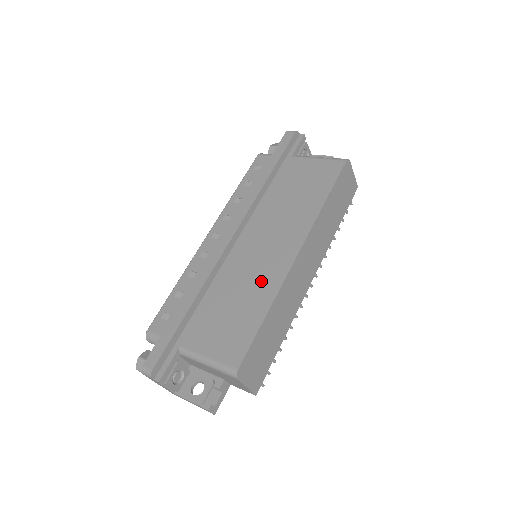
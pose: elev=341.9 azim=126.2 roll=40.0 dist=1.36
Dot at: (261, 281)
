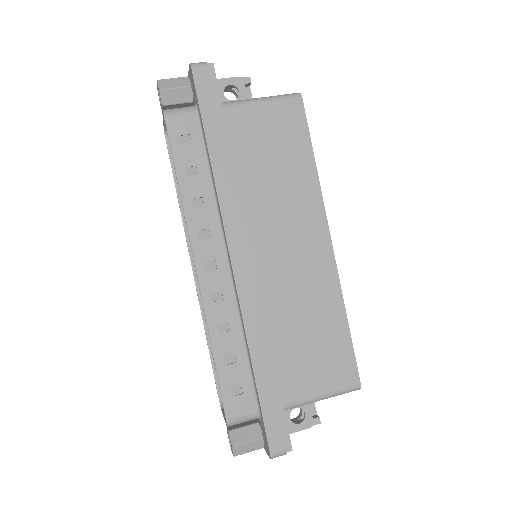
Dot at: (316, 290)
